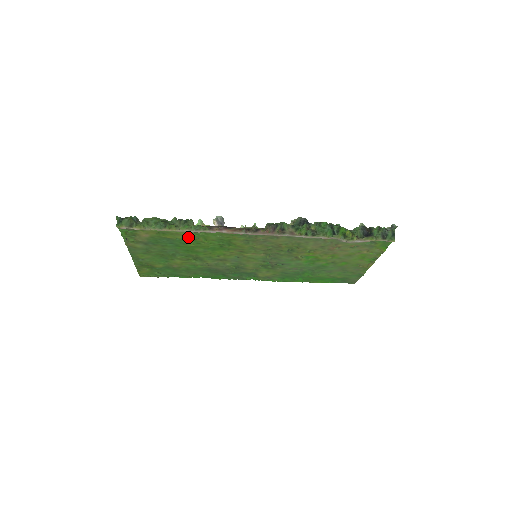
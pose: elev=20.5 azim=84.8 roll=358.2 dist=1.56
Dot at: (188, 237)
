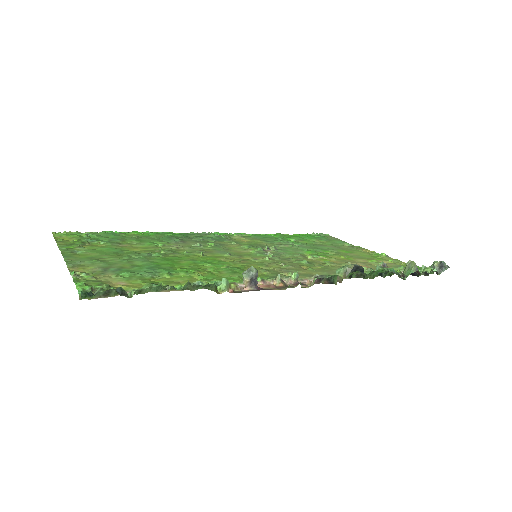
Dot at: (188, 276)
